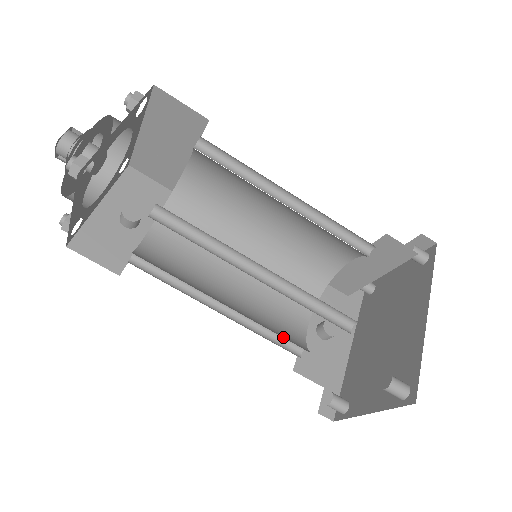
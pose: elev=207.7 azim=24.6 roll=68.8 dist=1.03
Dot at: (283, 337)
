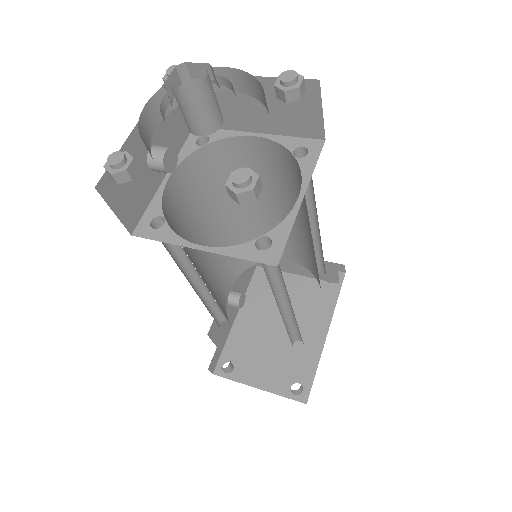
Dot at: occluded
